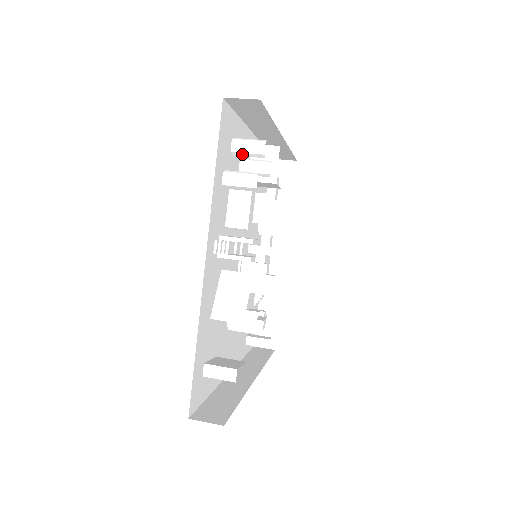
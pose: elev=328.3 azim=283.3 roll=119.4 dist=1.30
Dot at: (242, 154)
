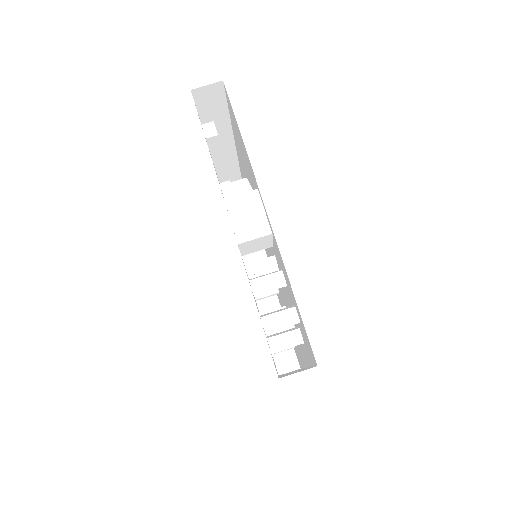
Dot at: occluded
